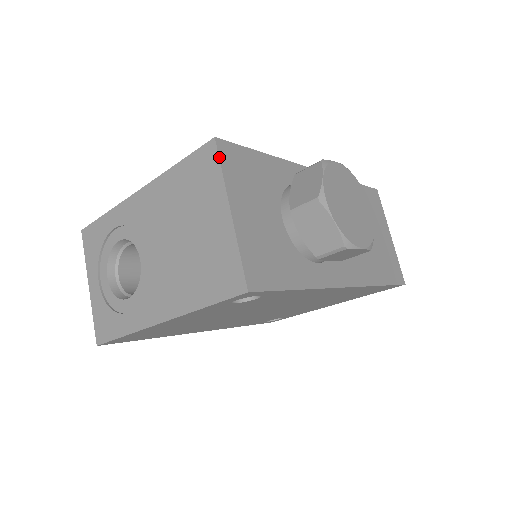
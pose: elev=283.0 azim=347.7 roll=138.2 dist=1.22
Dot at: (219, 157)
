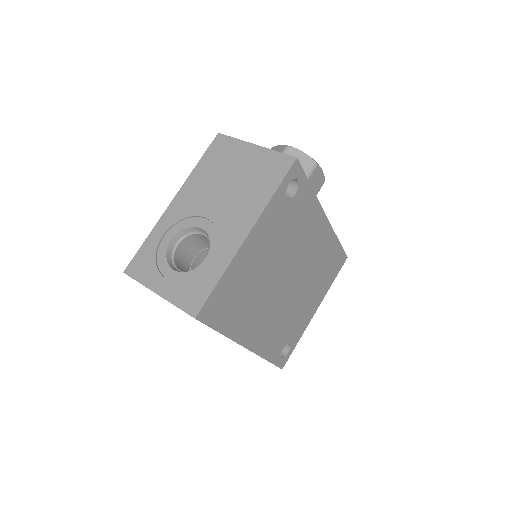
Dot at: (228, 136)
